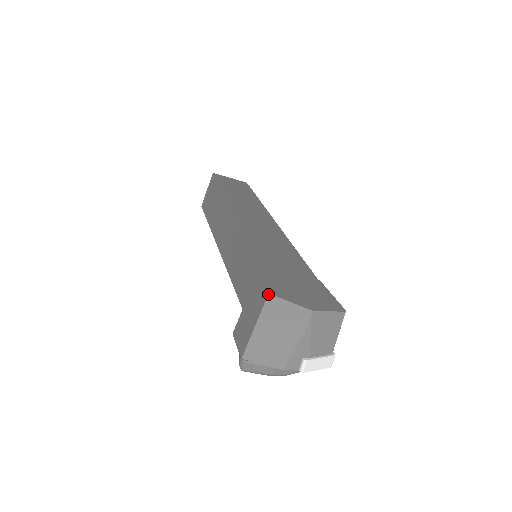
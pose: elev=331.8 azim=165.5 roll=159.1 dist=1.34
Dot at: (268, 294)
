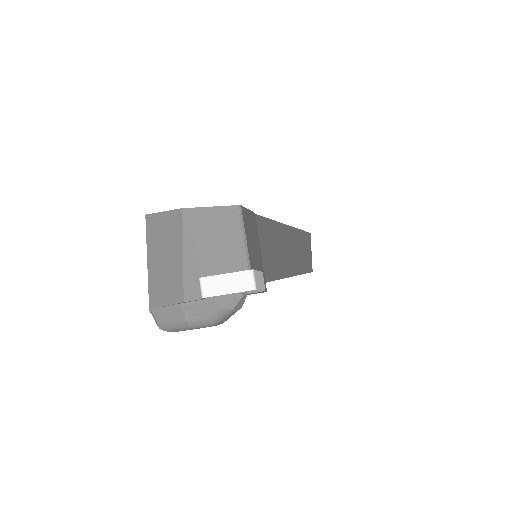
Dot at: (145, 216)
